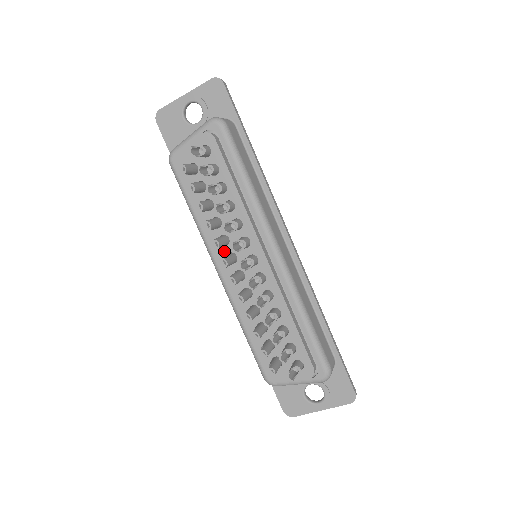
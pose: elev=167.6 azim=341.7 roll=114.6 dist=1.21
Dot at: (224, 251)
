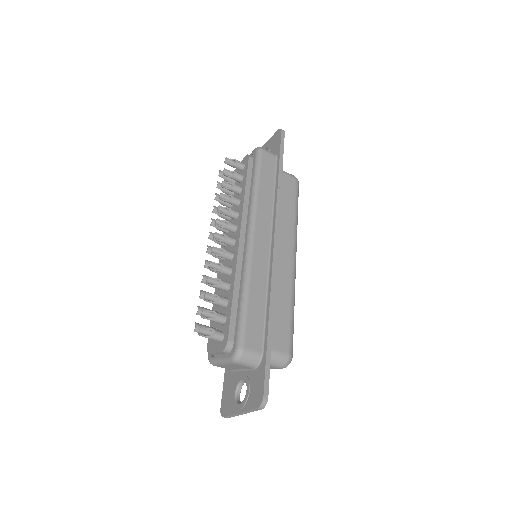
Dot at: occluded
